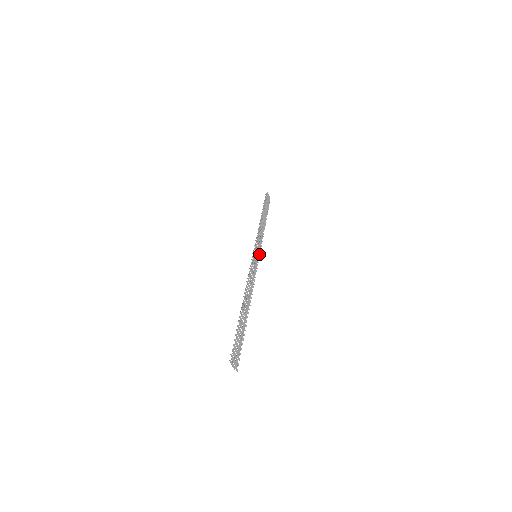
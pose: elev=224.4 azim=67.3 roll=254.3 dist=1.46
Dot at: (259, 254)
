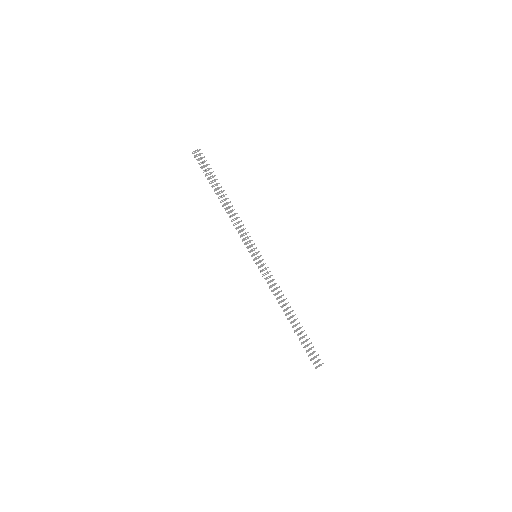
Dot at: occluded
